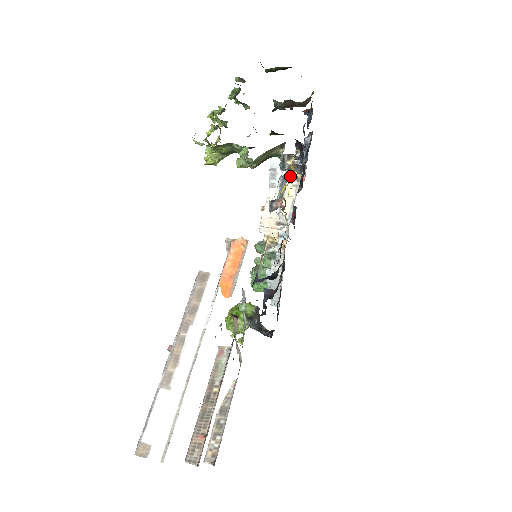
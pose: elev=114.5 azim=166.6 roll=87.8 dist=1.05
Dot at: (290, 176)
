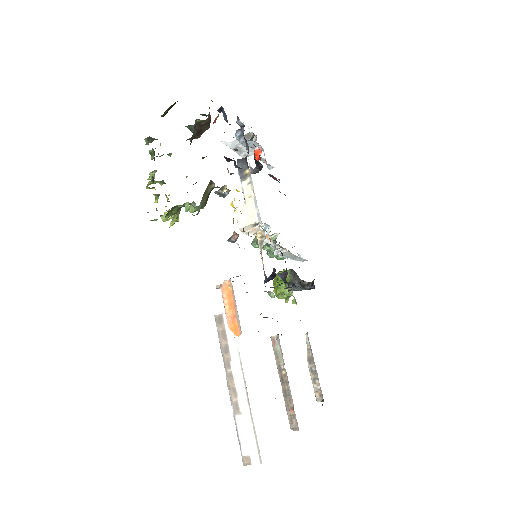
Dot at: (232, 204)
